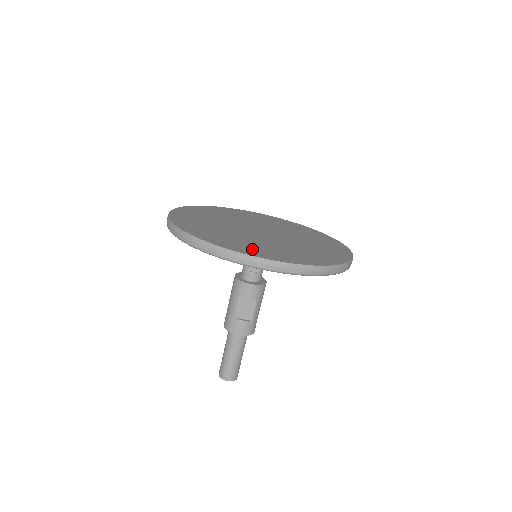
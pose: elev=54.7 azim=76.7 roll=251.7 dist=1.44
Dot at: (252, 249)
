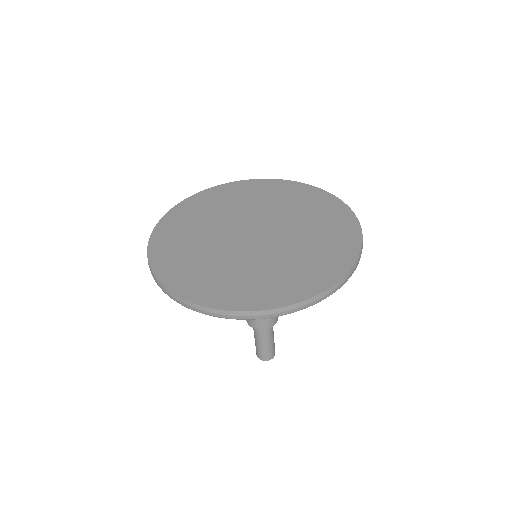
Dot at: (235, 292)
